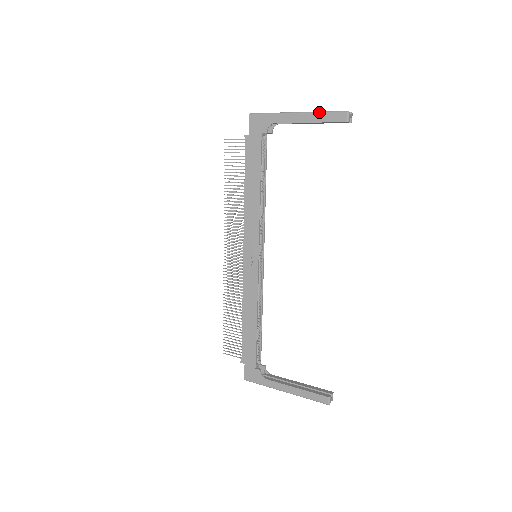
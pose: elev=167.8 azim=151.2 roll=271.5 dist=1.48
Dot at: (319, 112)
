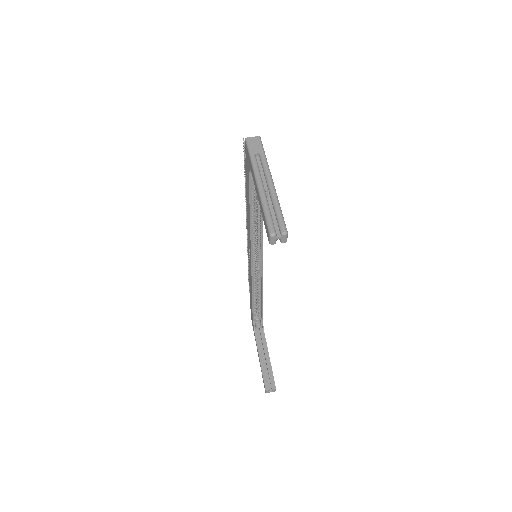
Dot at: (262, 205)
